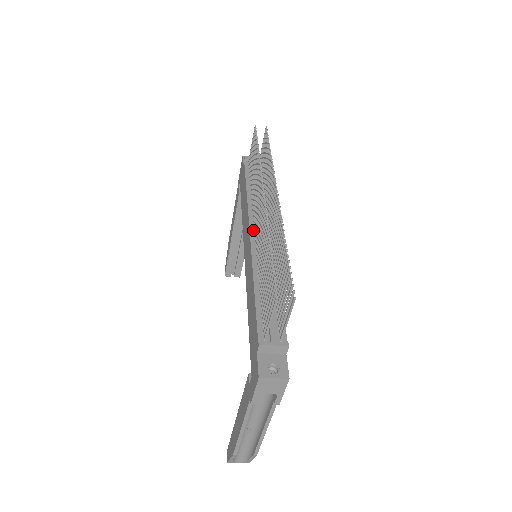
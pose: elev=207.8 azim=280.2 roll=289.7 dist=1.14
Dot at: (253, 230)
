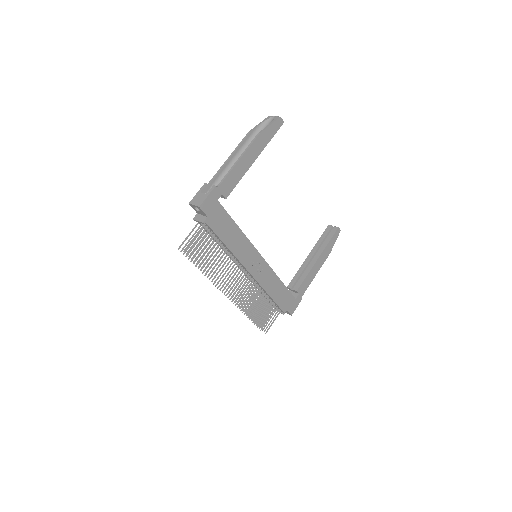
Dot at: occluded
